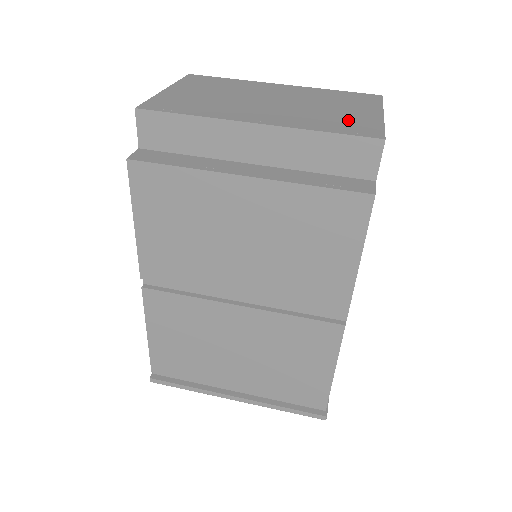
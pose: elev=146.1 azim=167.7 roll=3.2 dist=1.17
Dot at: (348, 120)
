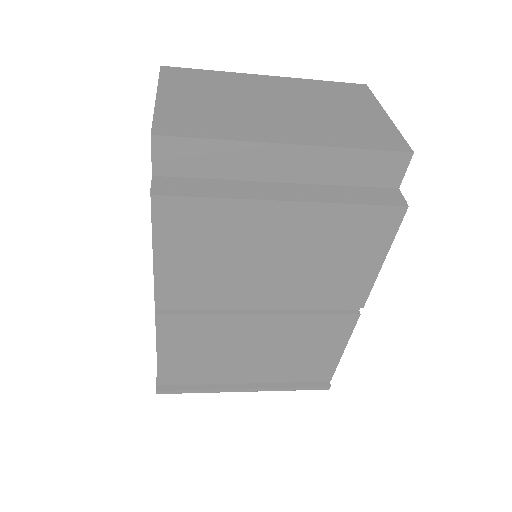
Dot at: (365, 128)
